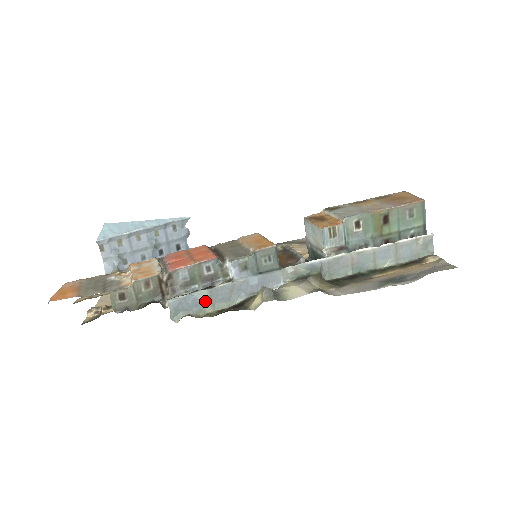
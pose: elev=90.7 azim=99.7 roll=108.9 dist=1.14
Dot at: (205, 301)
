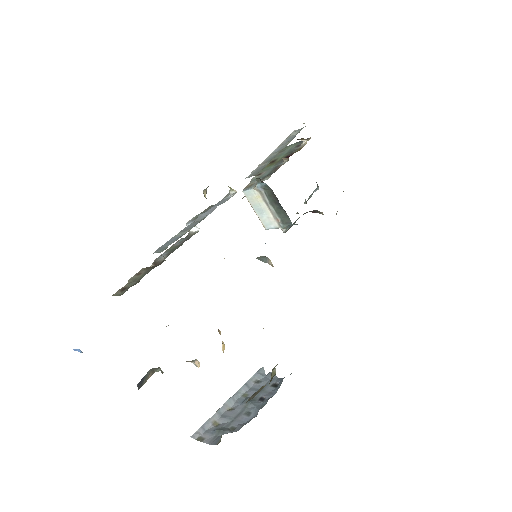
Dot at: (182, 235)
